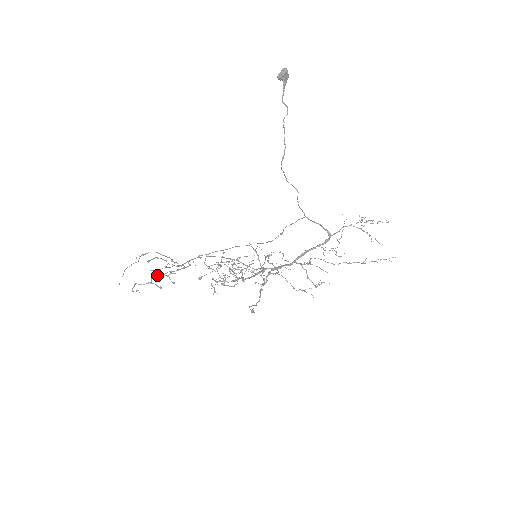
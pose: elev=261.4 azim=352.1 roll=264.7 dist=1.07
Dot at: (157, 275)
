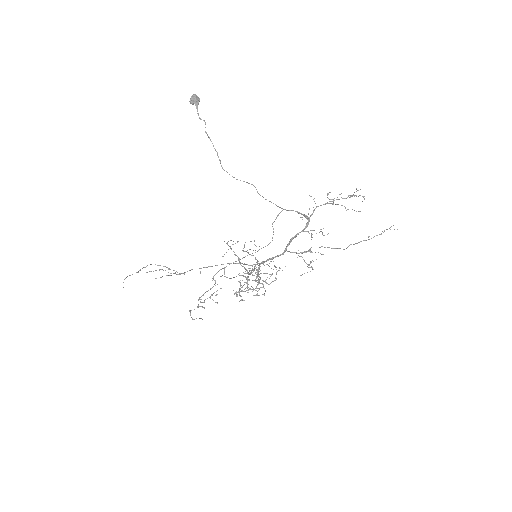
Dot at: (199, 298)
